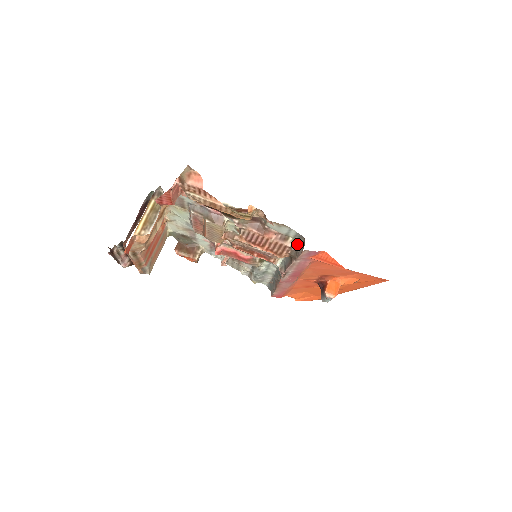
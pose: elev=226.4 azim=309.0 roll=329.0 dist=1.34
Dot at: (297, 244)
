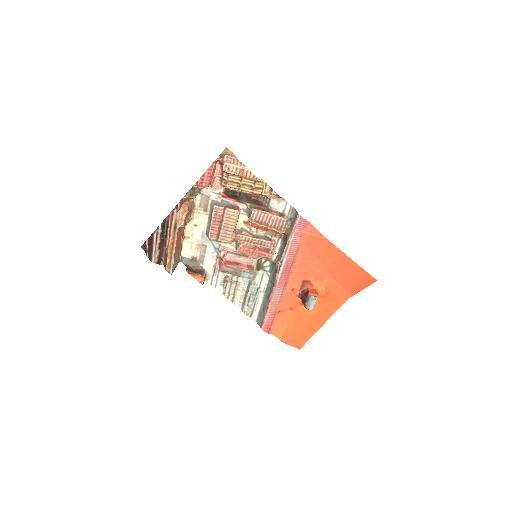
Dot at: (291, 219)
